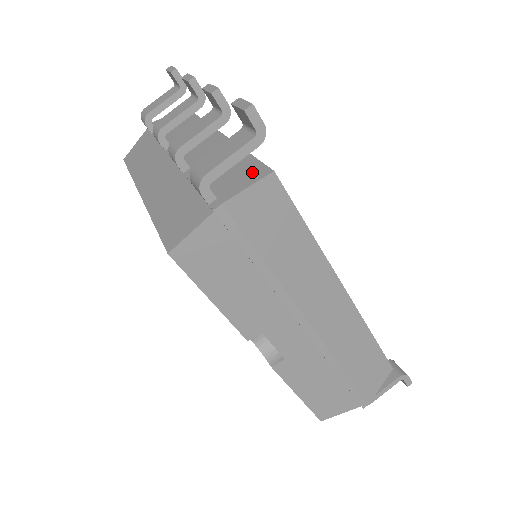
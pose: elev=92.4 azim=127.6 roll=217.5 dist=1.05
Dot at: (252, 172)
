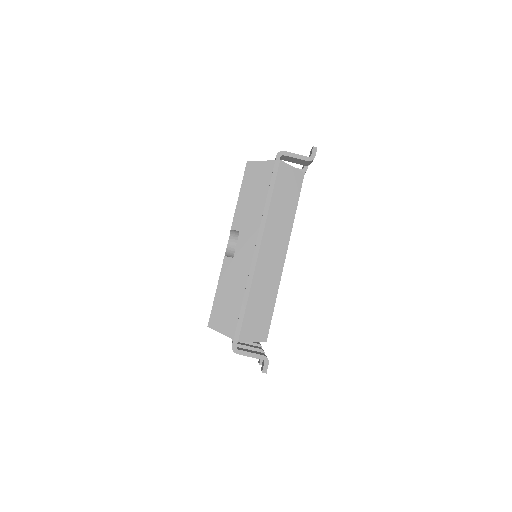
Dot at: occluded
